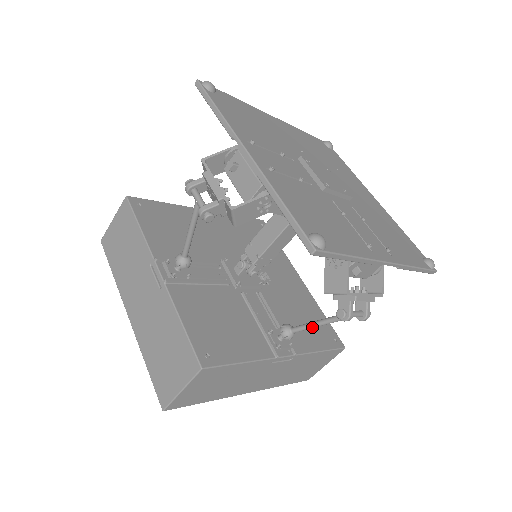
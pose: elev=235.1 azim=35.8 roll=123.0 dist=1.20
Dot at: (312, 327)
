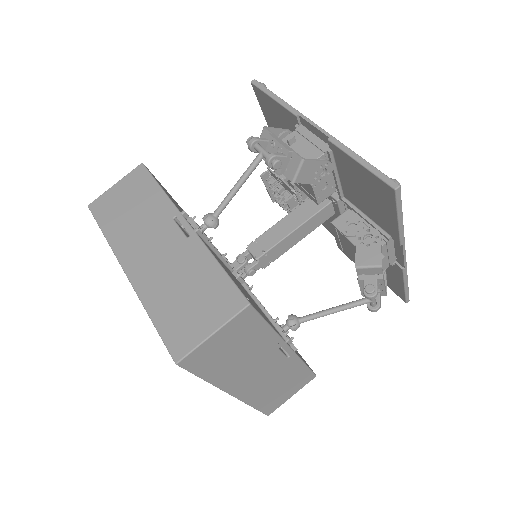
Dot at: (325, 314)
